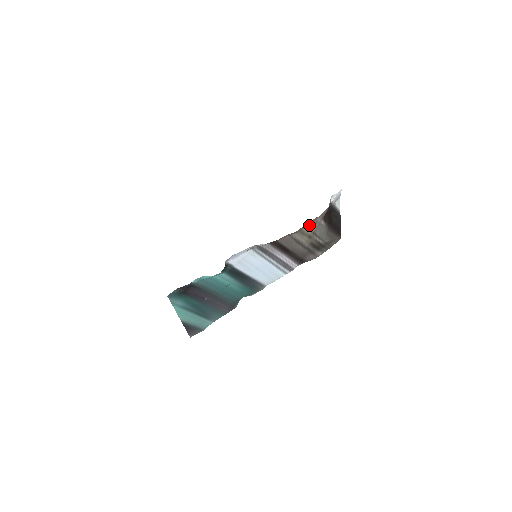
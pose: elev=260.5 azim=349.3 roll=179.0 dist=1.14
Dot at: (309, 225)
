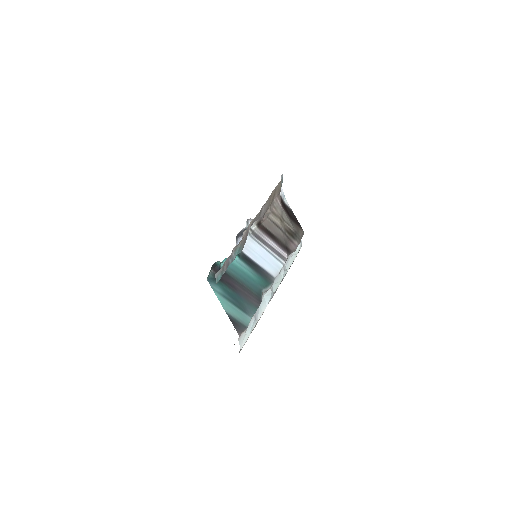
Dot at: (275, 208)
